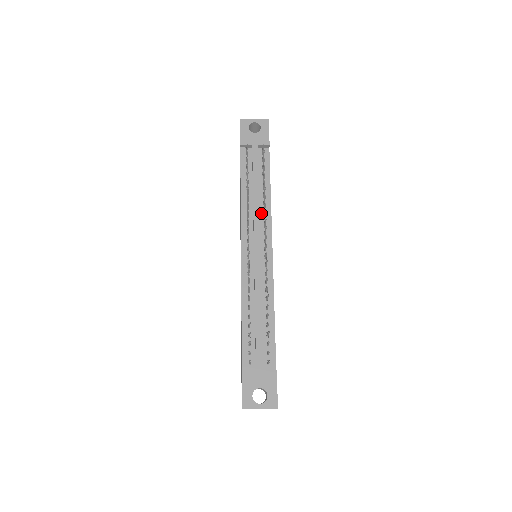
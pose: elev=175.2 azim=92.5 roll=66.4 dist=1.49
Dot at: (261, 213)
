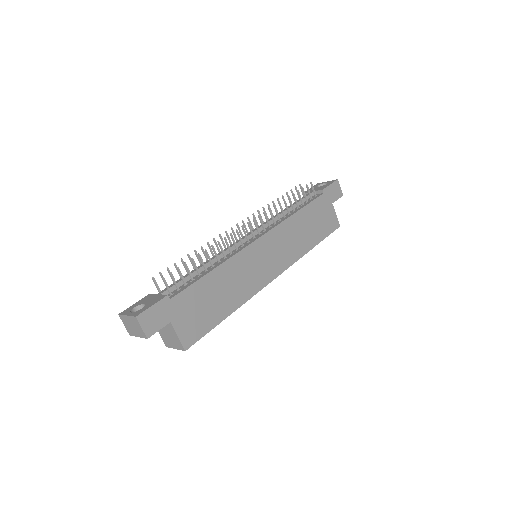
Dot at: (276, 222)
